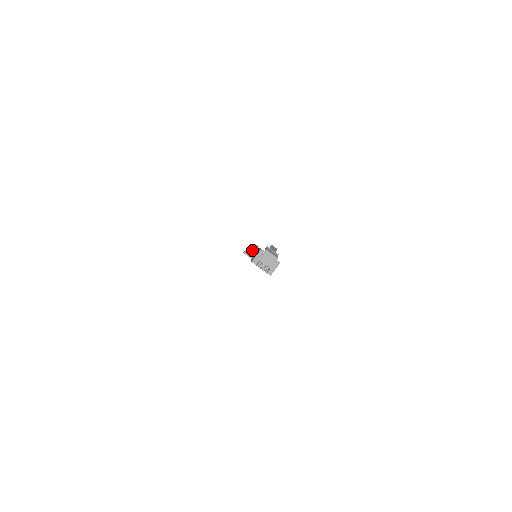
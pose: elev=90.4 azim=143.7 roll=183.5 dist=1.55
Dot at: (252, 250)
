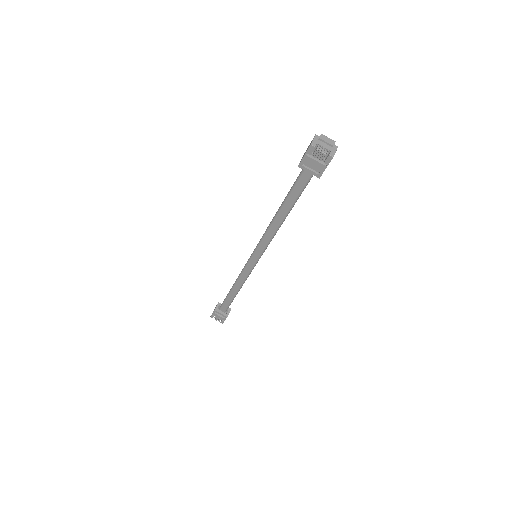
Dot at: occluded
